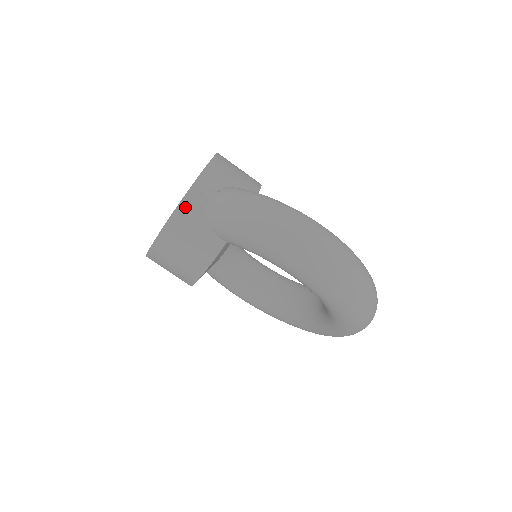
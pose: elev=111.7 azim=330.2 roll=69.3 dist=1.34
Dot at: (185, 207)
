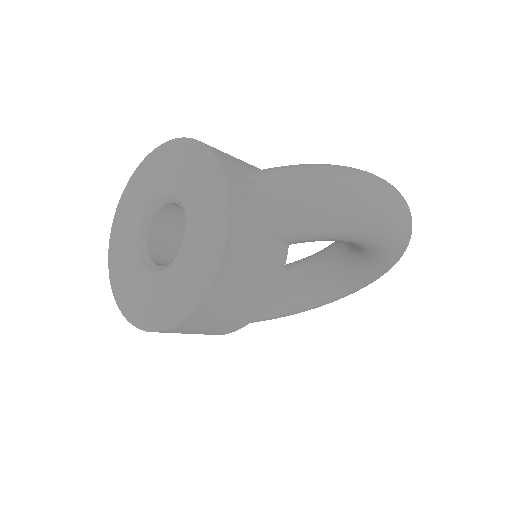
Dot at: (237, 221)
